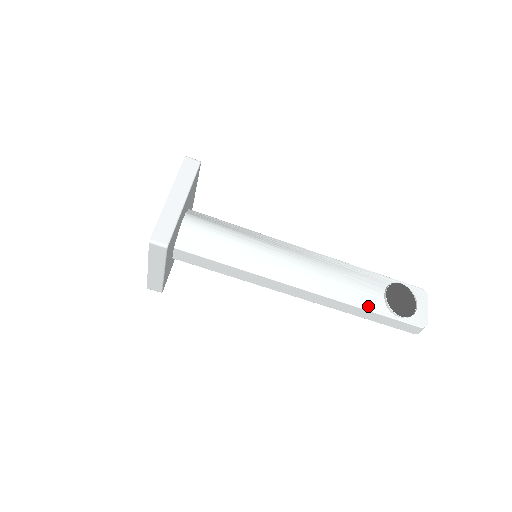
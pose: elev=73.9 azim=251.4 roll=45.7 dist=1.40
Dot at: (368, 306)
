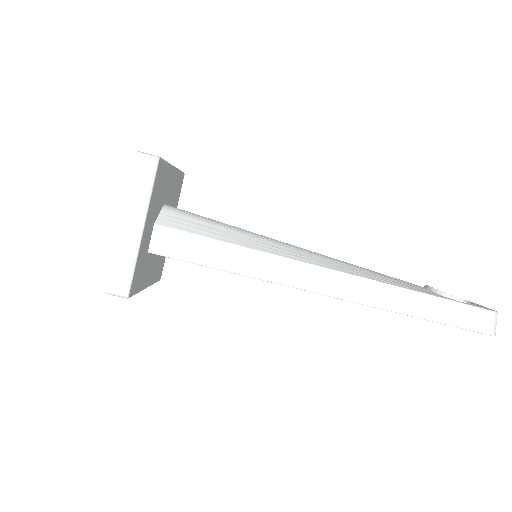
Dot at: (414, 289)
